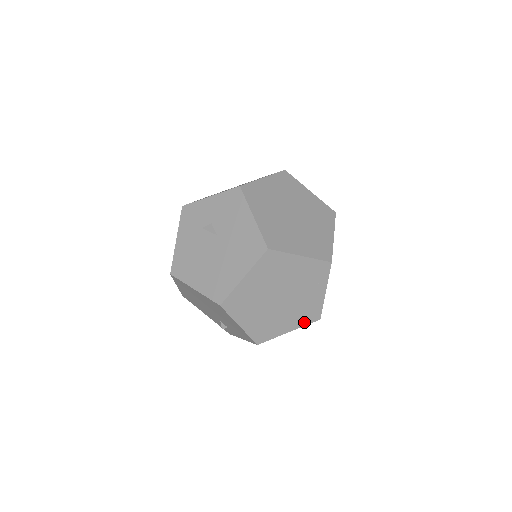
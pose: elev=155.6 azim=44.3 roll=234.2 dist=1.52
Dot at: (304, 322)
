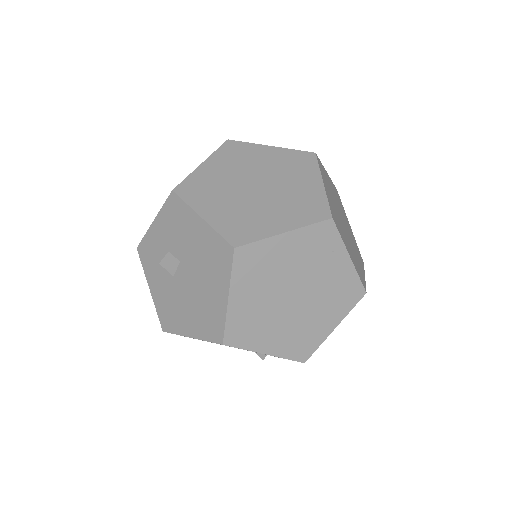
Dot at: (347, 307)
